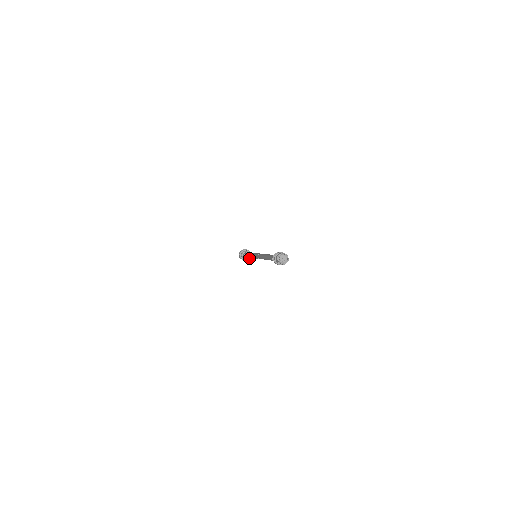
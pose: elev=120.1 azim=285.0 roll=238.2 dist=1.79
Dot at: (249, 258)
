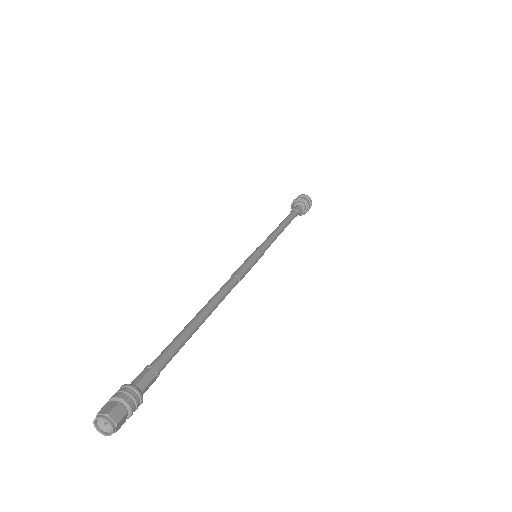
Dot at: (302, 214)
